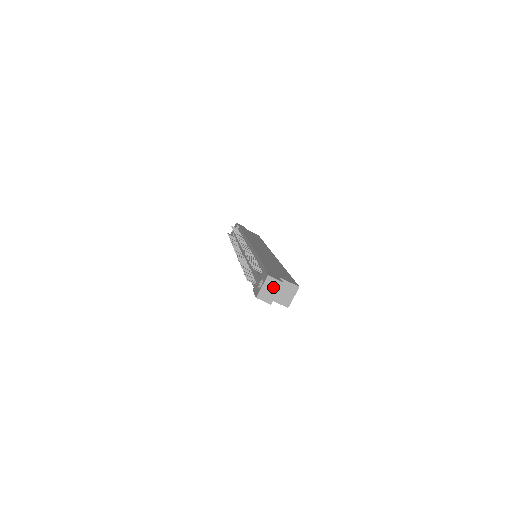
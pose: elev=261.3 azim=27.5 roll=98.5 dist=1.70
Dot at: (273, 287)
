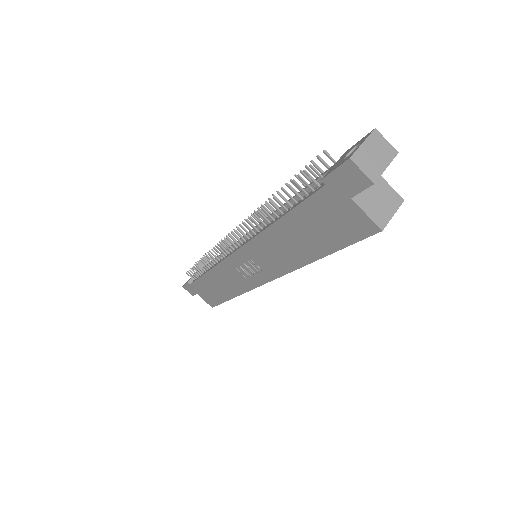
Dot at: (381, 153)
